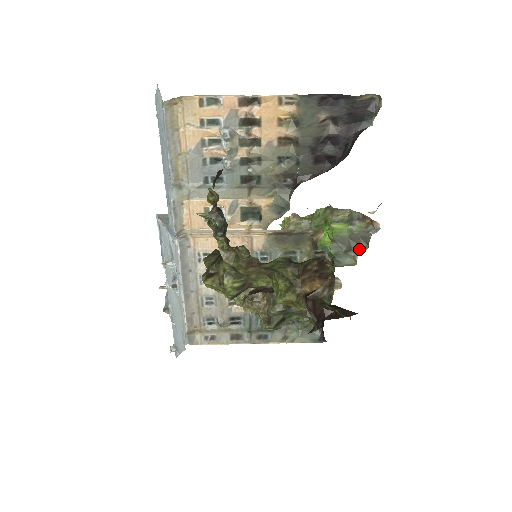
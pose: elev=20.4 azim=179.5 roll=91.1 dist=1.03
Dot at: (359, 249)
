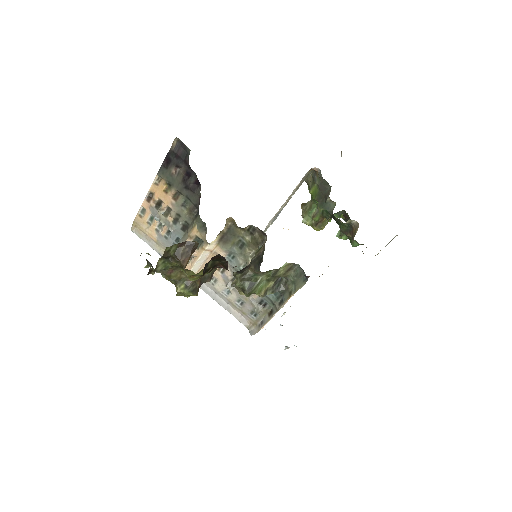
Dot at: (329, 192)
